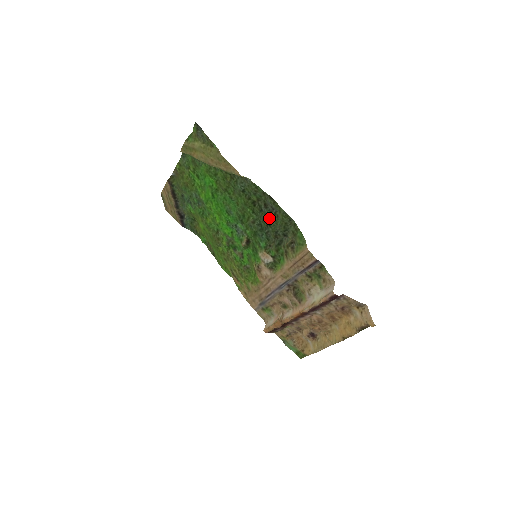
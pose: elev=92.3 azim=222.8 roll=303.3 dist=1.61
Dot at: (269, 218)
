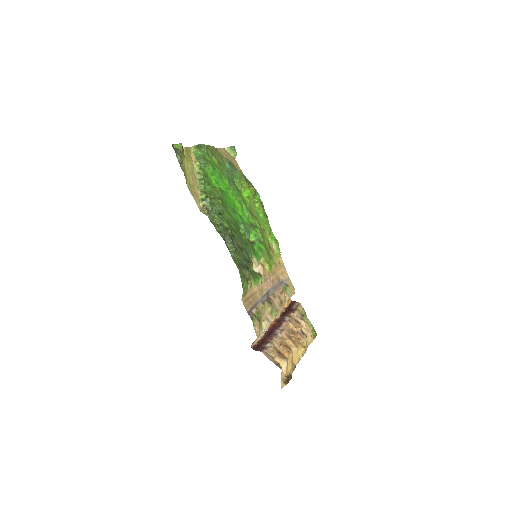
Dot at: (238, 247)
